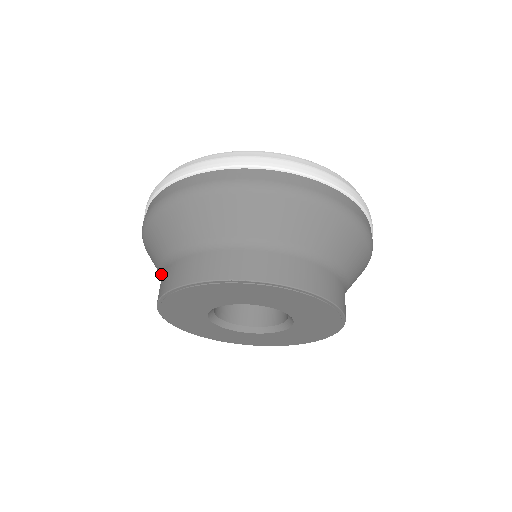
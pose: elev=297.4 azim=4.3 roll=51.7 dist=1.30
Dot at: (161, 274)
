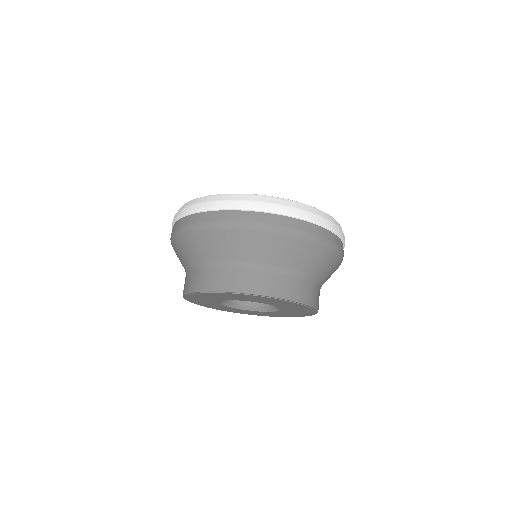
Dot at: occluded
